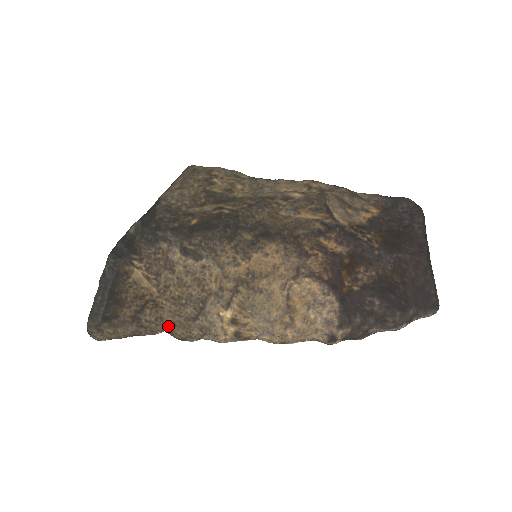
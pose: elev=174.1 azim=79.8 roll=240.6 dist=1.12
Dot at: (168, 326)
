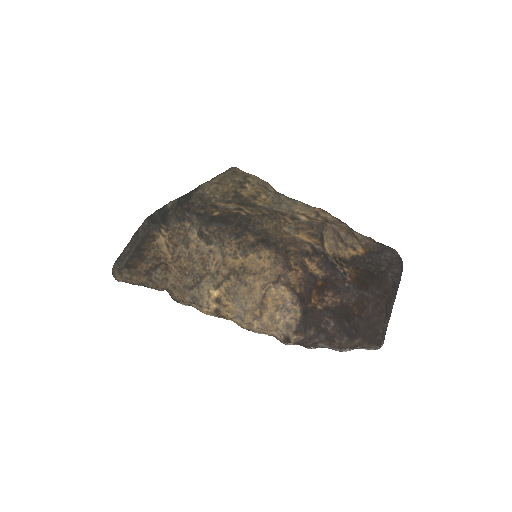
Dot at: (170, 287)
